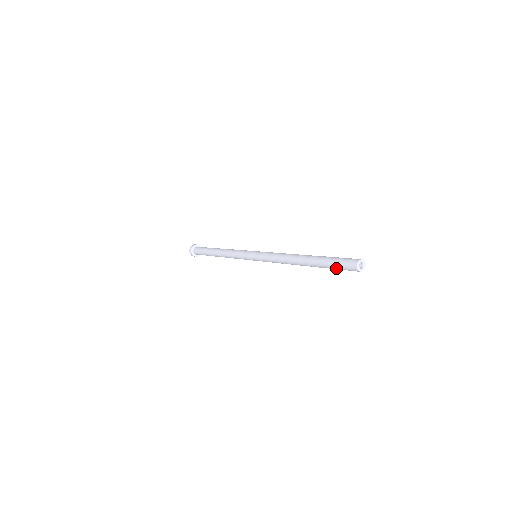
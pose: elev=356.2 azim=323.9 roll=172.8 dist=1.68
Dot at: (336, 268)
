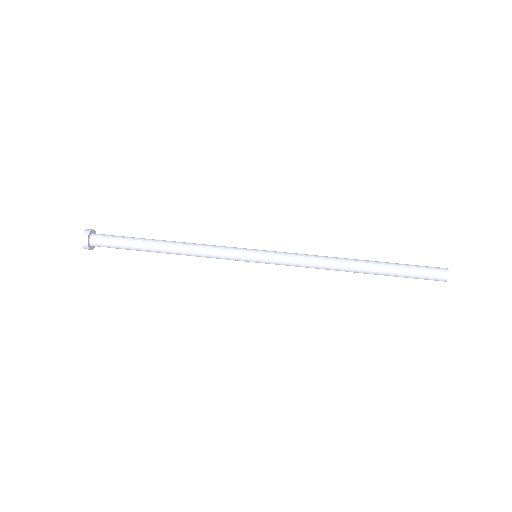
Dot at: occluded
